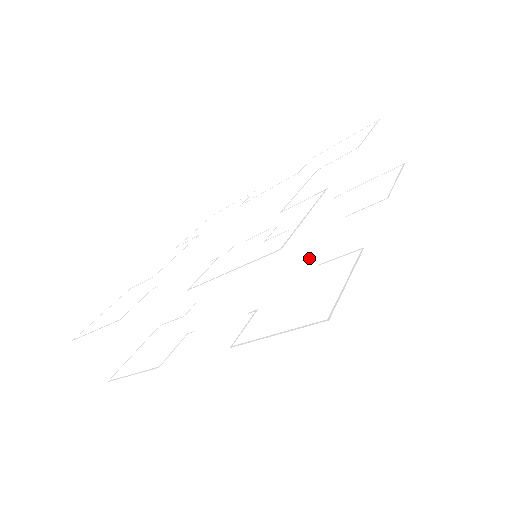
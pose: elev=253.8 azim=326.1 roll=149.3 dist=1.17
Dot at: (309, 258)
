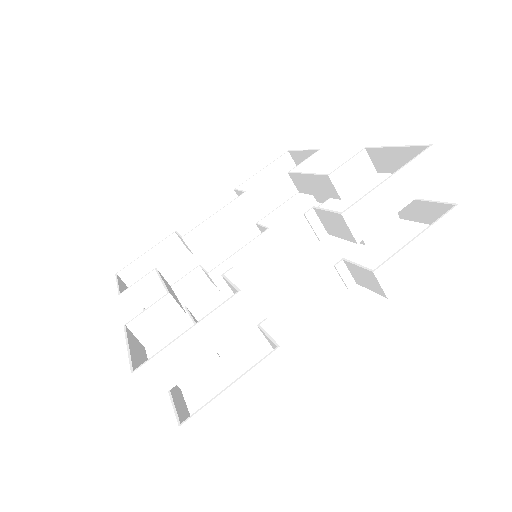
Dot at: occluded
